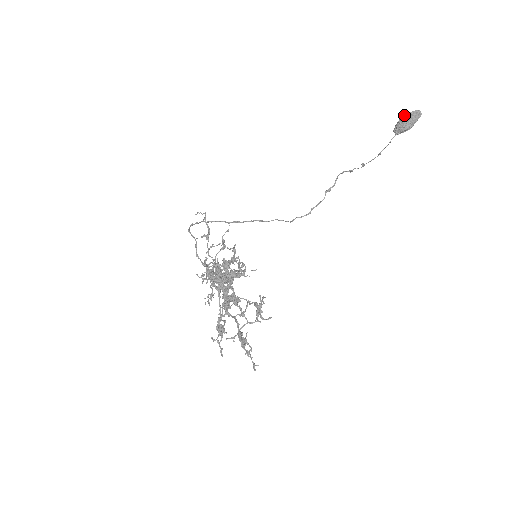
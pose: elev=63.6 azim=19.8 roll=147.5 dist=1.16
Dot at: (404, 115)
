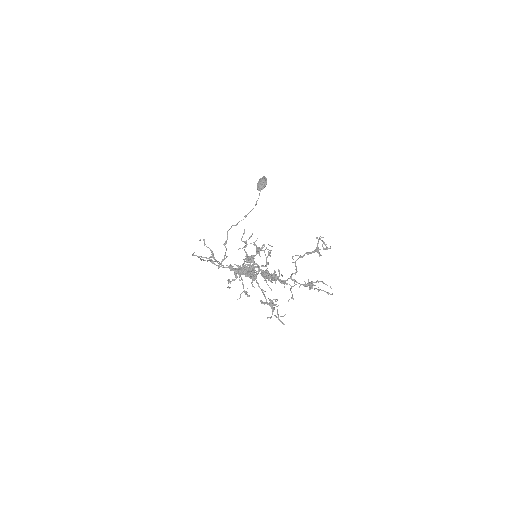
Dot at: (259, 179)
